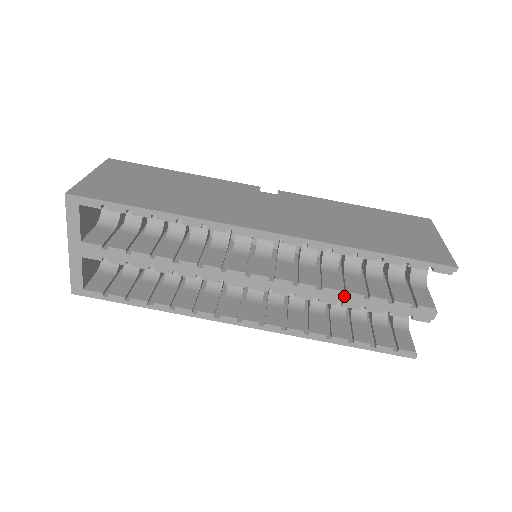
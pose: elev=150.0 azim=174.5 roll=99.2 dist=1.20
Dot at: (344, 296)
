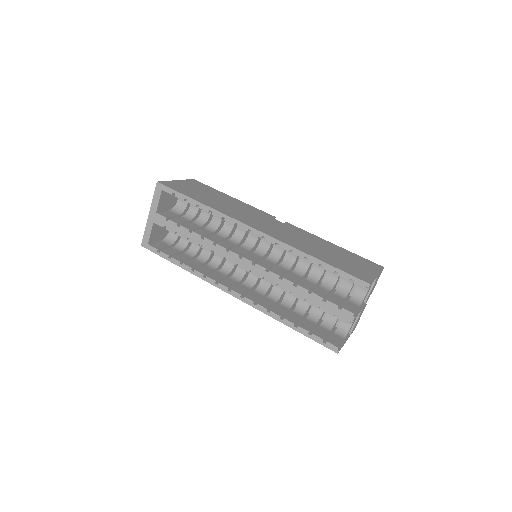
Dot at: (296, 288)
